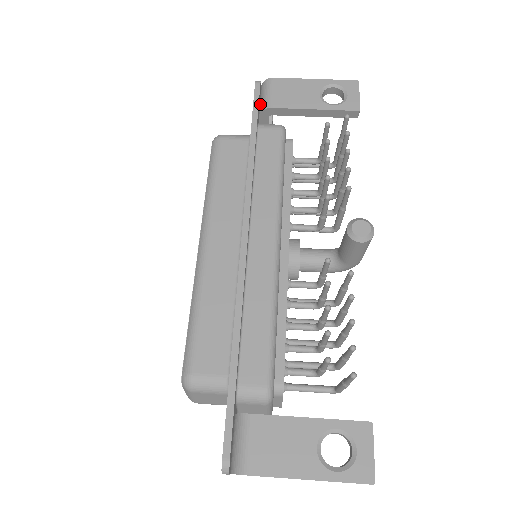
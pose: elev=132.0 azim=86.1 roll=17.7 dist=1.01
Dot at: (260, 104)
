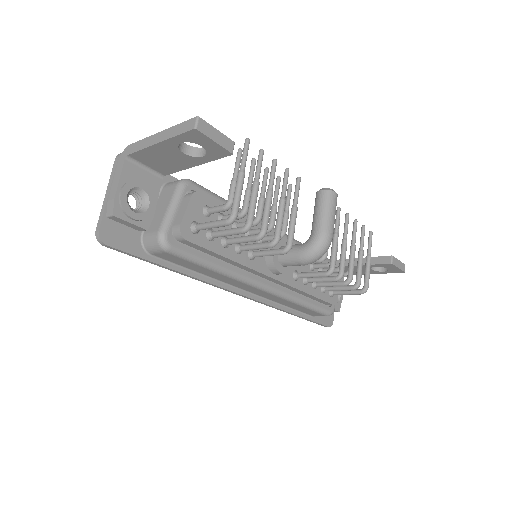
Dot at: occluded
